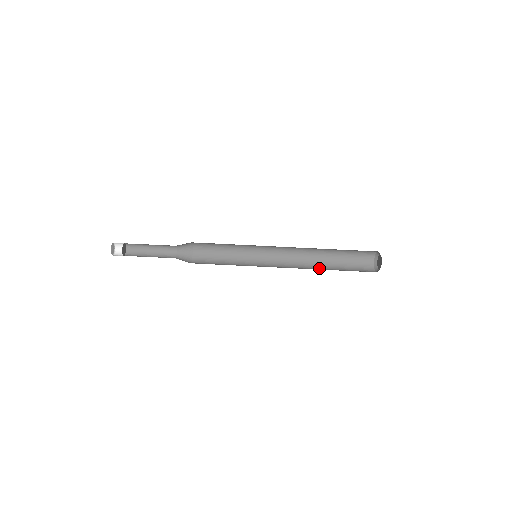
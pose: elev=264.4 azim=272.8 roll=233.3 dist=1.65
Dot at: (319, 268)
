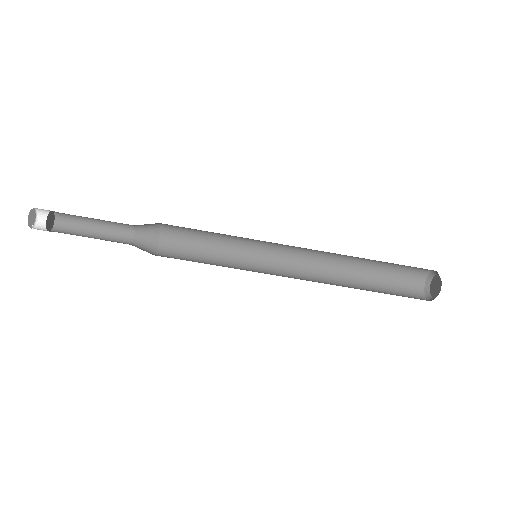
Dot at: (346, 279)
